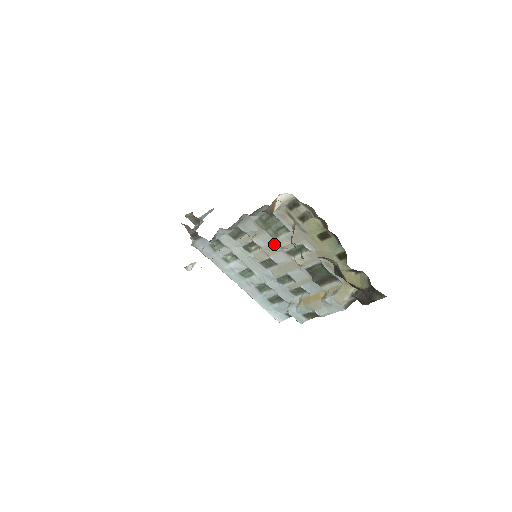
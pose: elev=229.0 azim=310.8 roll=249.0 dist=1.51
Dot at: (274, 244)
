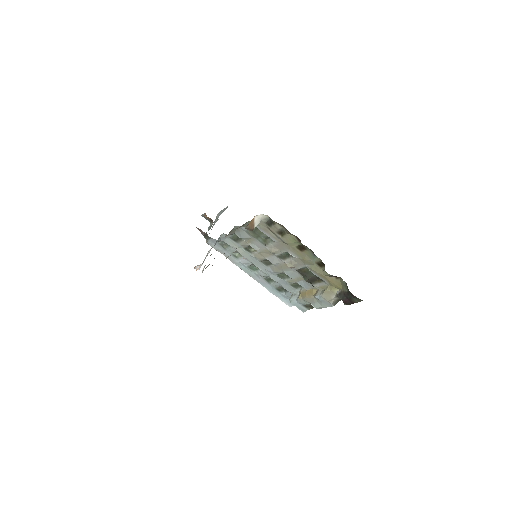
Dot at: (266, 249)
